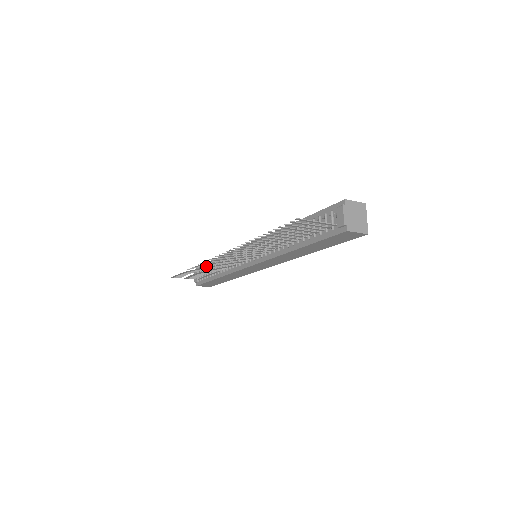
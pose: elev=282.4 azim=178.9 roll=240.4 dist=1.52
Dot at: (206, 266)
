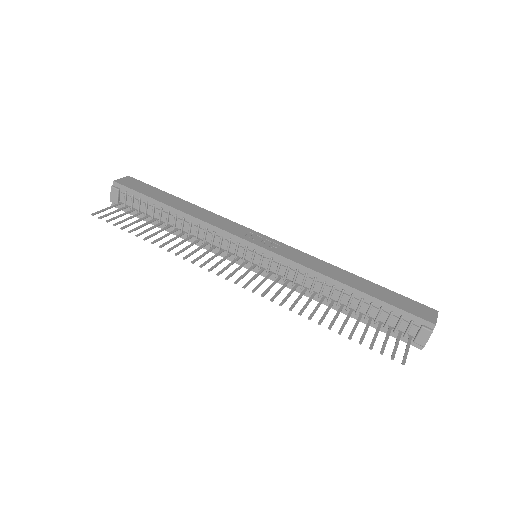
Dot at: (142, 199)
